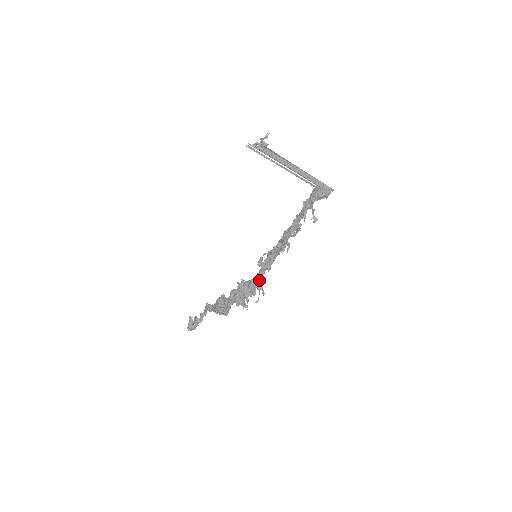
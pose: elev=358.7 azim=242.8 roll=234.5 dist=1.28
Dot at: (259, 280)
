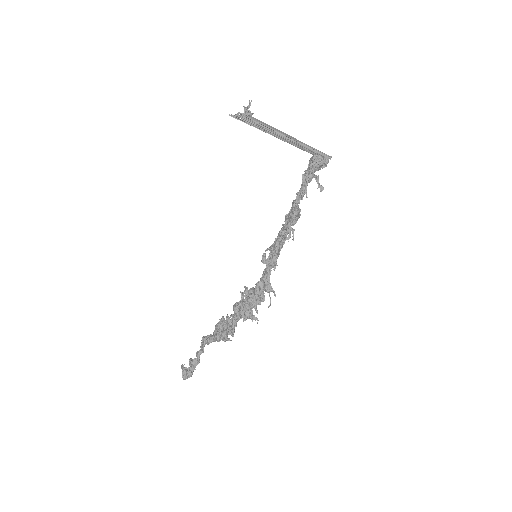
Dot at: (267, 280)
